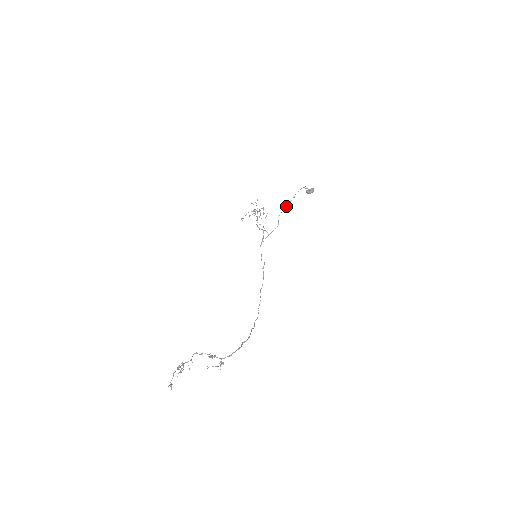
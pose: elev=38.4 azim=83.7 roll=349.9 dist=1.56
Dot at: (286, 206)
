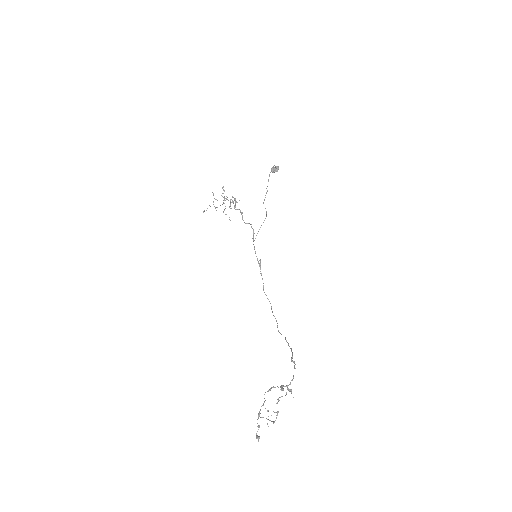
Dot at: (266, 192)
